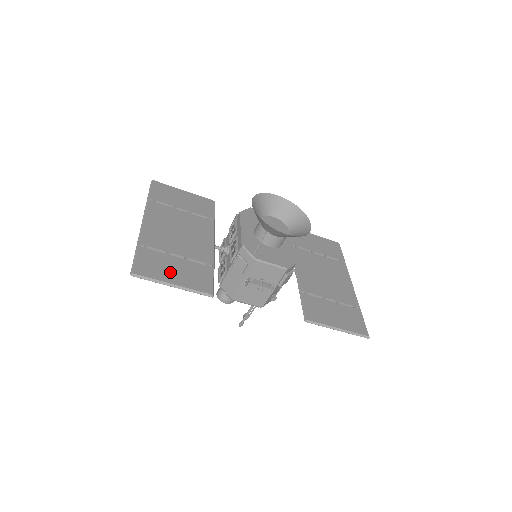
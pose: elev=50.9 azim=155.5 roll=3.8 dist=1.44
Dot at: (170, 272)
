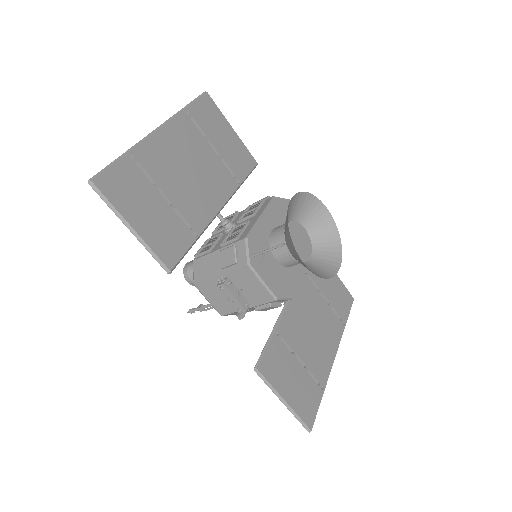
Dot at: (140, 210)
